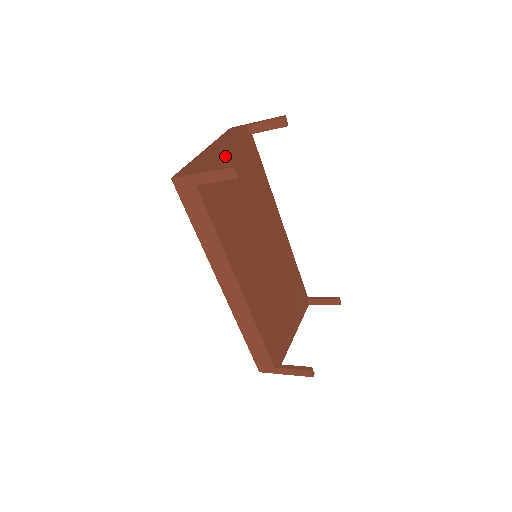
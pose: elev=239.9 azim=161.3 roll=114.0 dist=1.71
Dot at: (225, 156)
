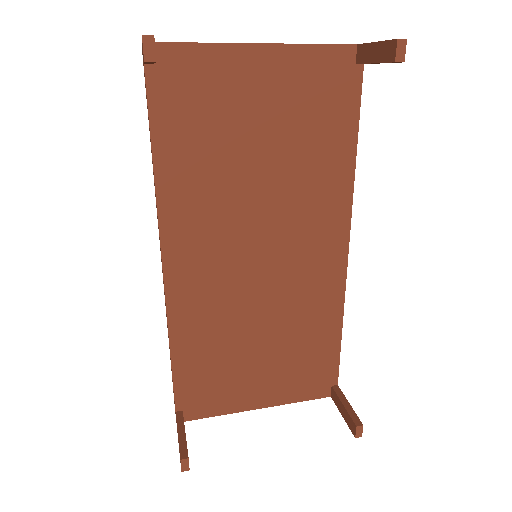
Dot at: (256, 61)
